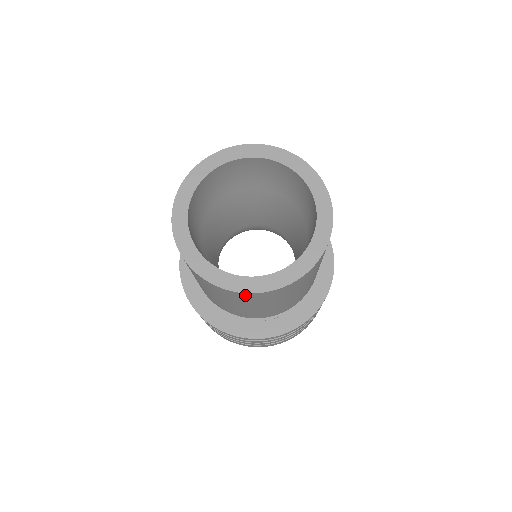
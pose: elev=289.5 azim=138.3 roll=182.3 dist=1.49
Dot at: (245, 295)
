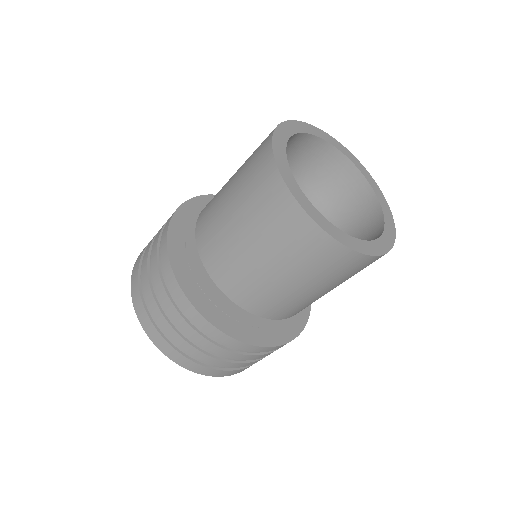
Dot at: (349, 257)
